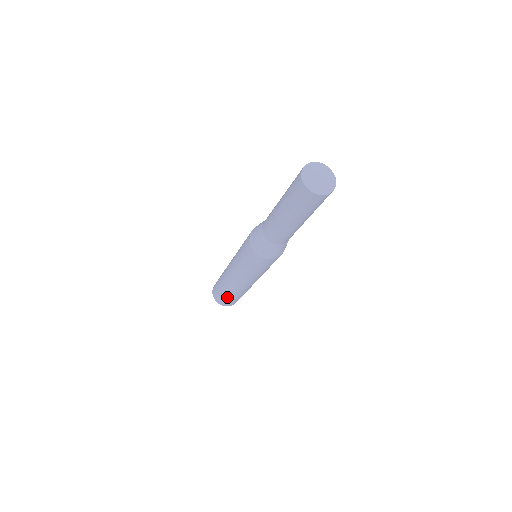
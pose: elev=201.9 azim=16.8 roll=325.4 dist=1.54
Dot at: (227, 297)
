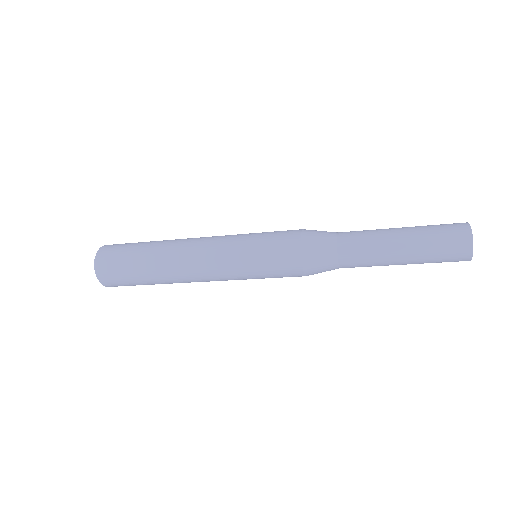
Dot at: (135, 272)
